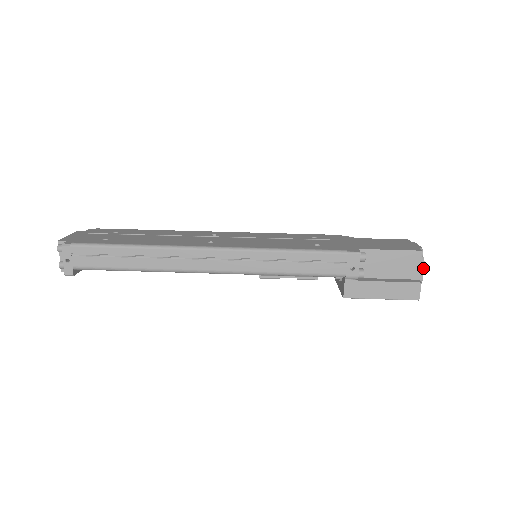
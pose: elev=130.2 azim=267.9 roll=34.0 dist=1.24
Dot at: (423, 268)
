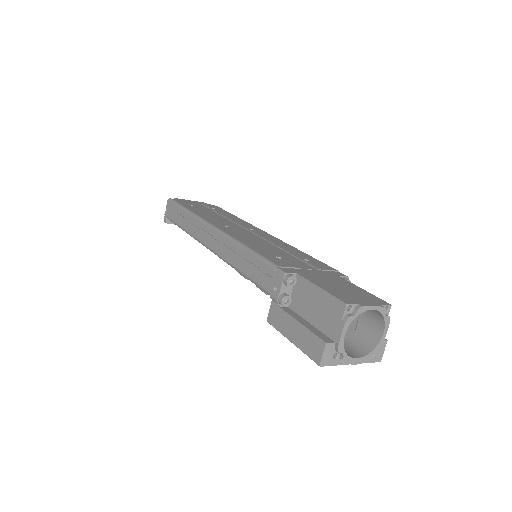
Dot at: (342, 329)
